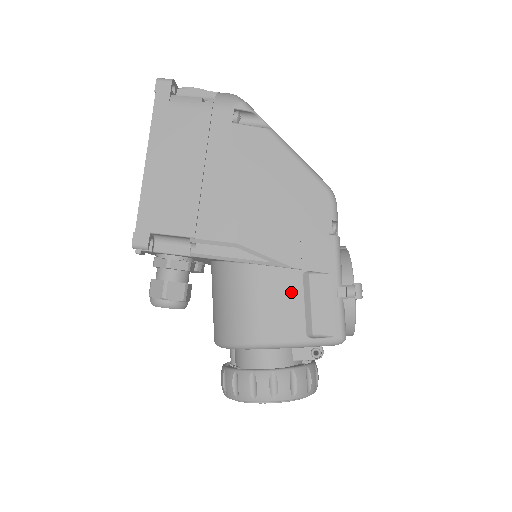
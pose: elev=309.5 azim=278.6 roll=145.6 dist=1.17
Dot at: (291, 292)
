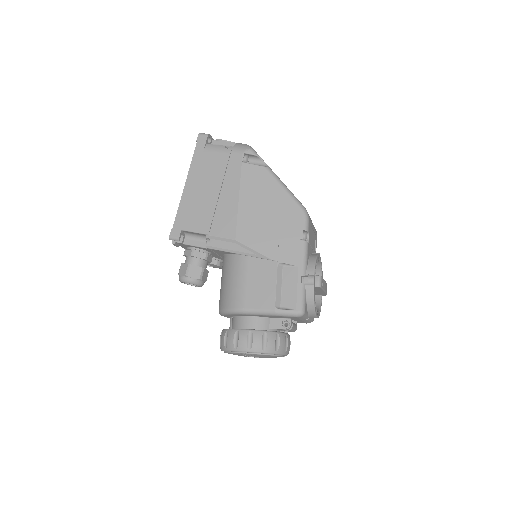
Dot at: (268, 276)
